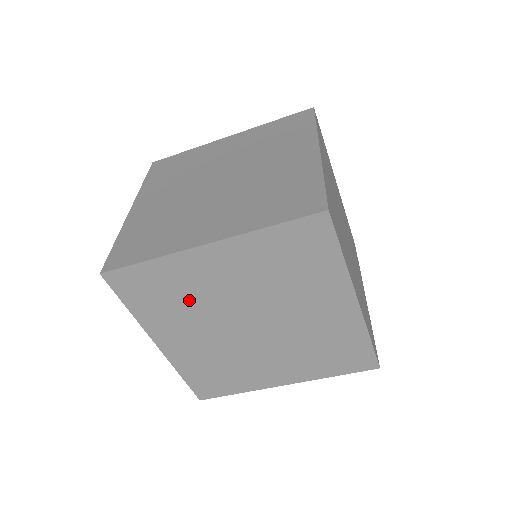
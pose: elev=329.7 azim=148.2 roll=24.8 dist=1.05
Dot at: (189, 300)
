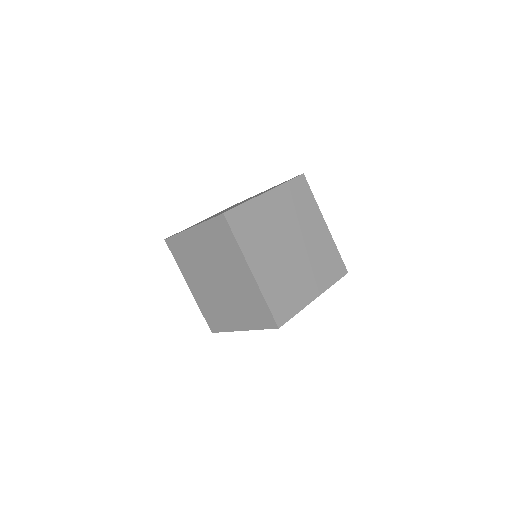
Dot at: occluded
